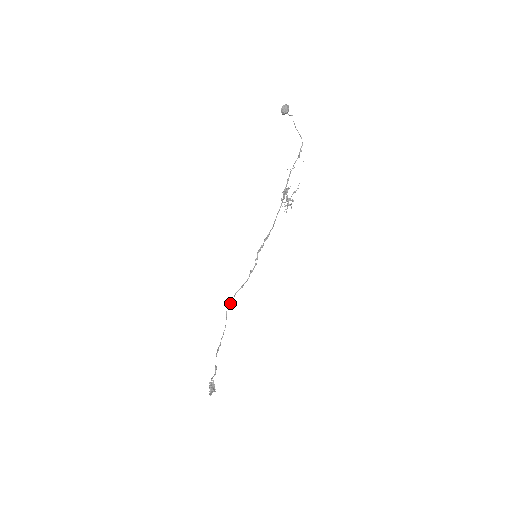
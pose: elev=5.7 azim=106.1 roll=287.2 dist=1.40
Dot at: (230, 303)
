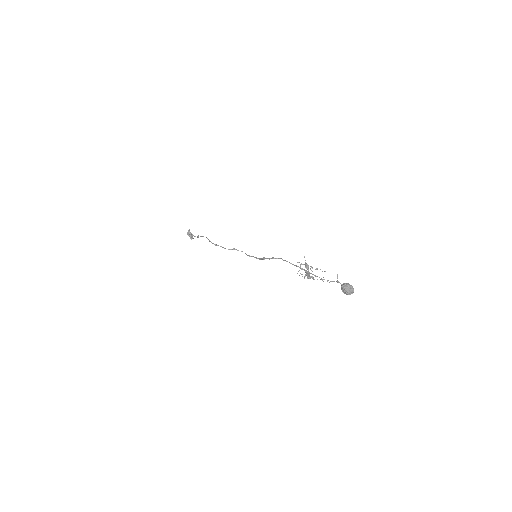
Dot at: occluded
